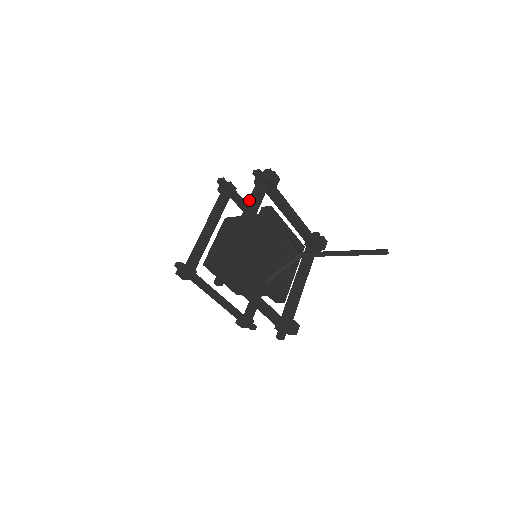
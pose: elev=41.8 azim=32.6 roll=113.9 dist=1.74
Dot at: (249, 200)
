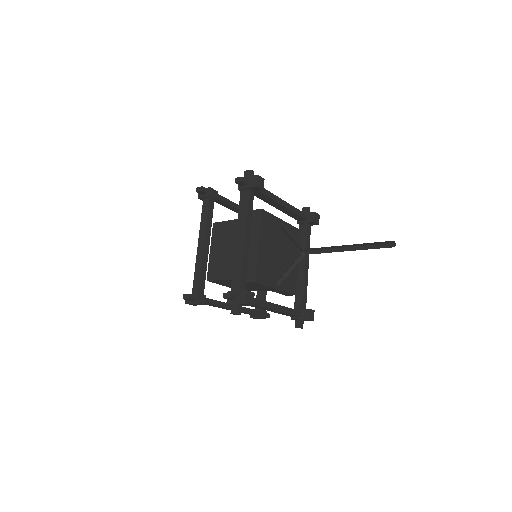
Dot at: (239, 212)
